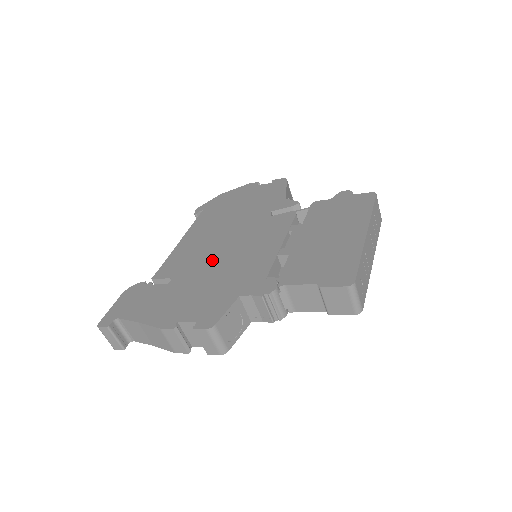
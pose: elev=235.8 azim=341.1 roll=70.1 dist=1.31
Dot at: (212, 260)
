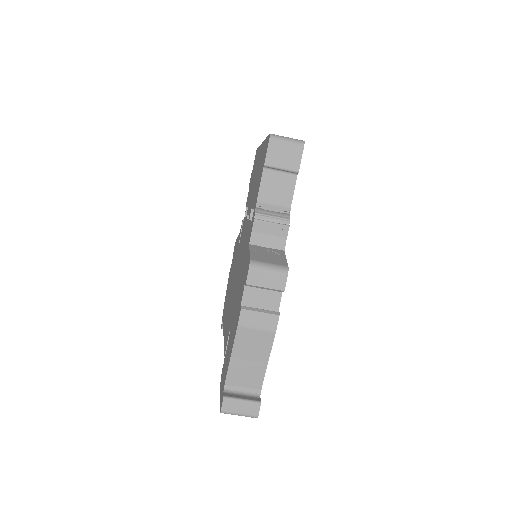
Dot at: (235, 289)
